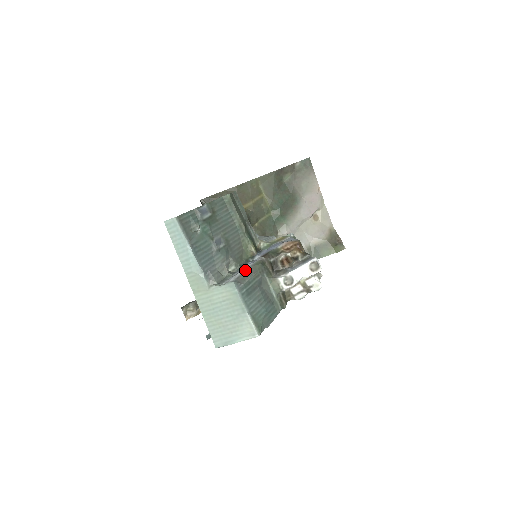
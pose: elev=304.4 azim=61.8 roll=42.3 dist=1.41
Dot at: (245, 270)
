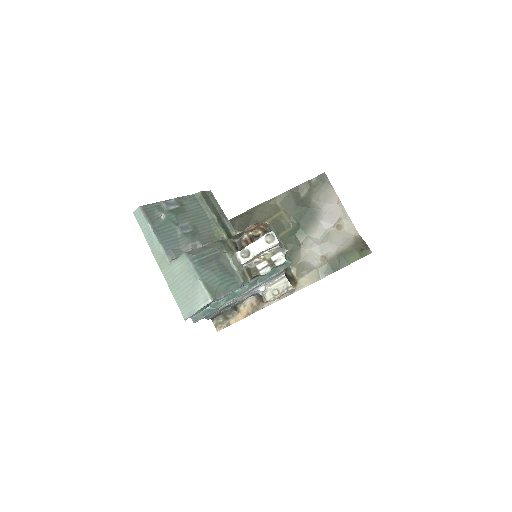
Dot at: (202, 246)
